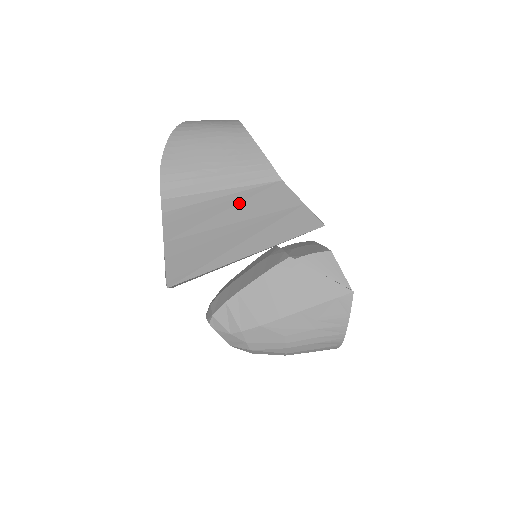
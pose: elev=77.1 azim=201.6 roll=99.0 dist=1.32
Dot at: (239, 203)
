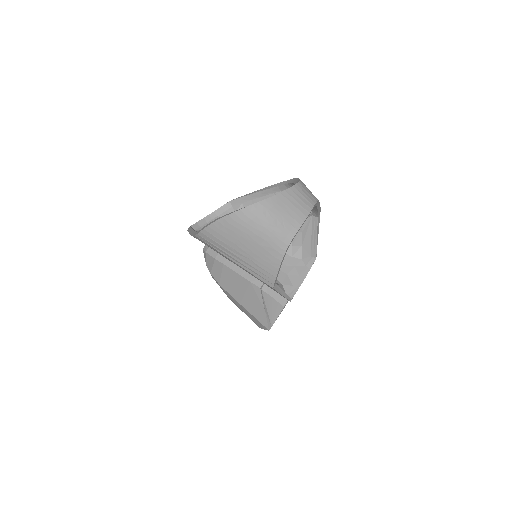
Dot at: occluded
